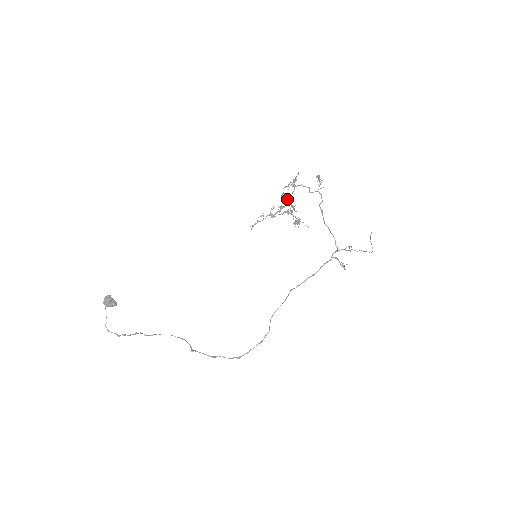
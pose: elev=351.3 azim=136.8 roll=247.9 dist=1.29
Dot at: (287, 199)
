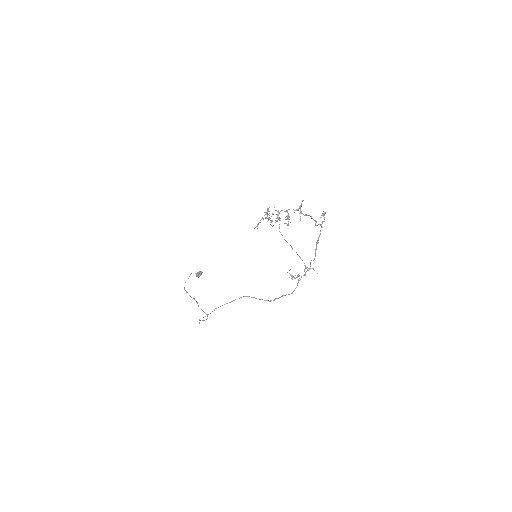
Dot at: (287, 216)
